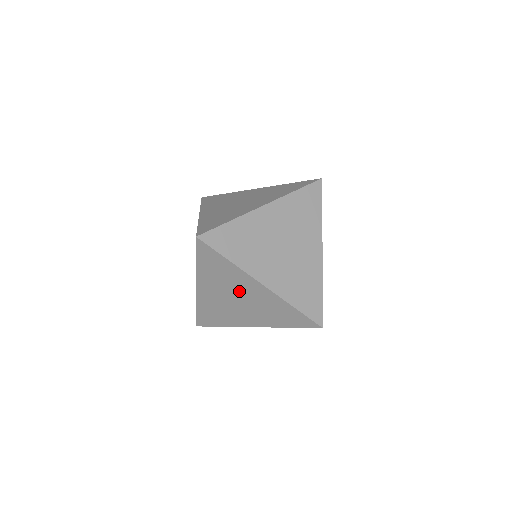
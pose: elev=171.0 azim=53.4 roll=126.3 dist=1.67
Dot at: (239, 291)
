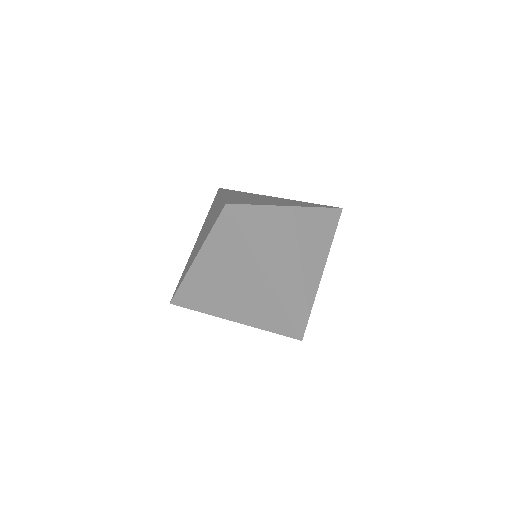
Dot at: occluded
